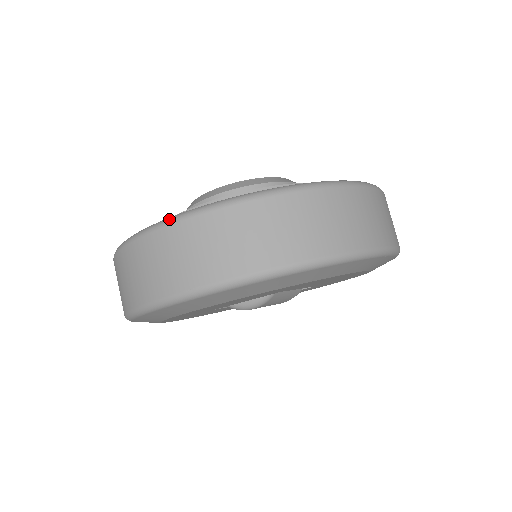
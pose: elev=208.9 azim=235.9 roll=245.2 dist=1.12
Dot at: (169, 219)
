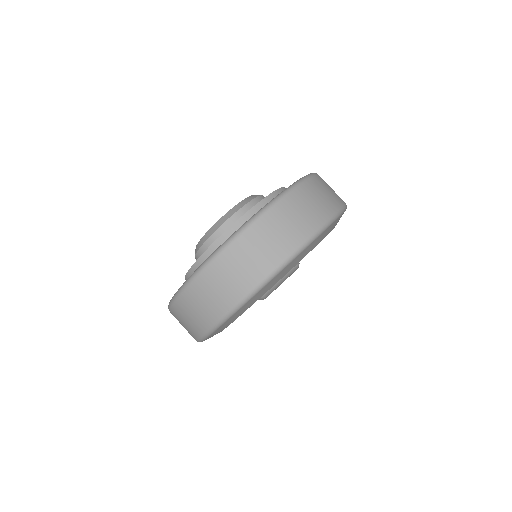
Dot at: occluded
